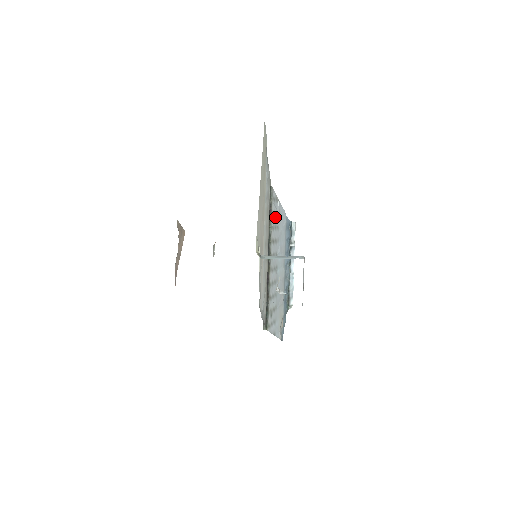
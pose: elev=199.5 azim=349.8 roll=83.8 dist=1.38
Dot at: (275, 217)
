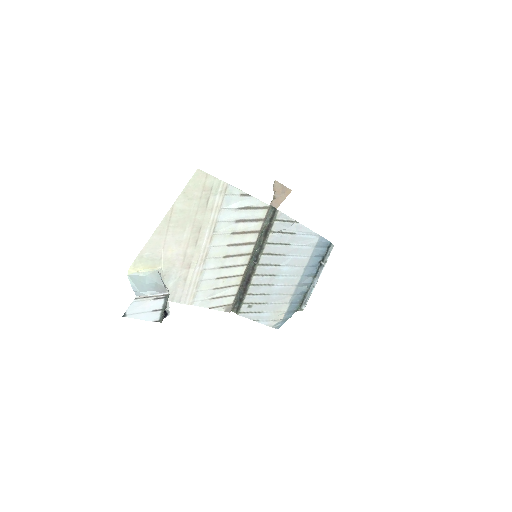
Dot at: (282, 235)
